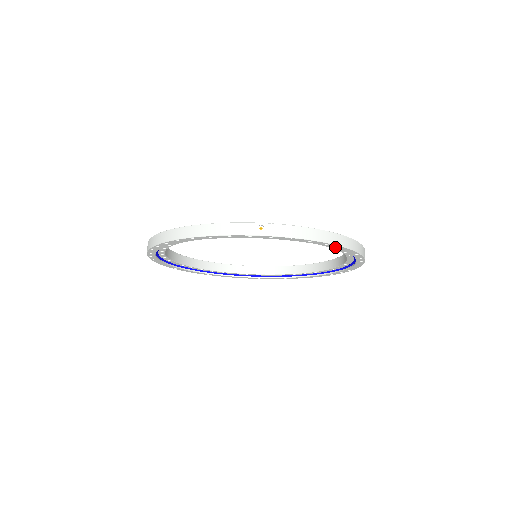
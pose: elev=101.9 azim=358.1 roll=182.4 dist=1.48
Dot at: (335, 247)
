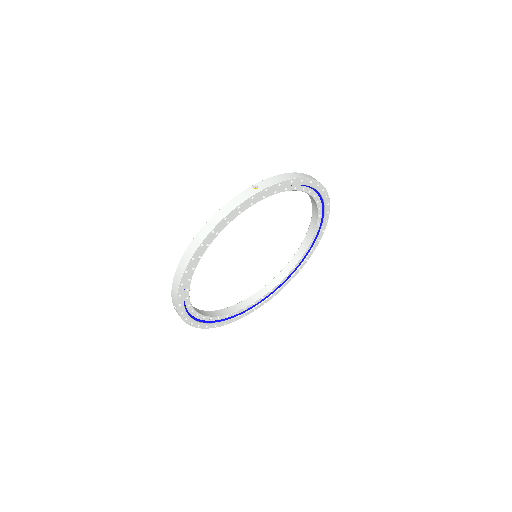
Dot at: (308, 184)
